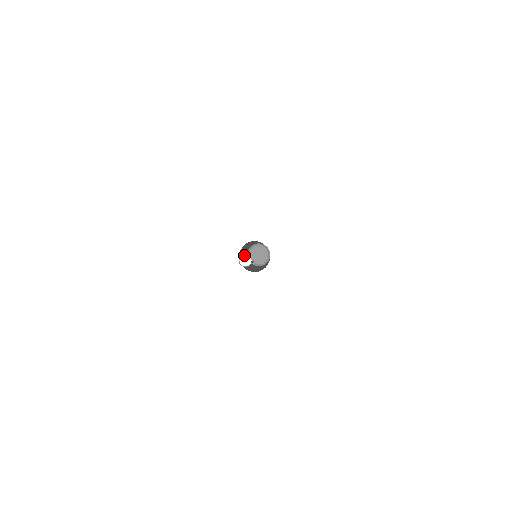
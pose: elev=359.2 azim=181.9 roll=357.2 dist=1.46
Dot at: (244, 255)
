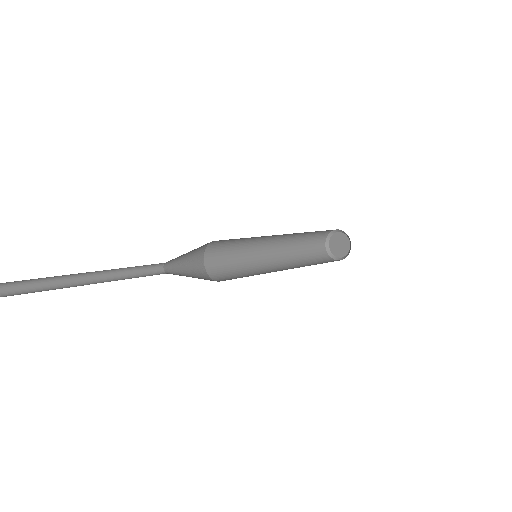
Dot at: out of frame
